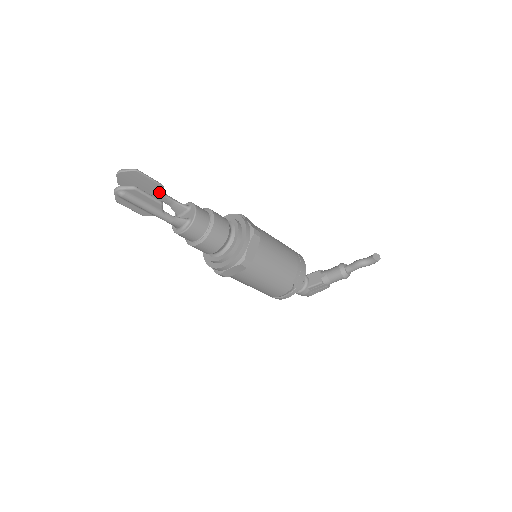
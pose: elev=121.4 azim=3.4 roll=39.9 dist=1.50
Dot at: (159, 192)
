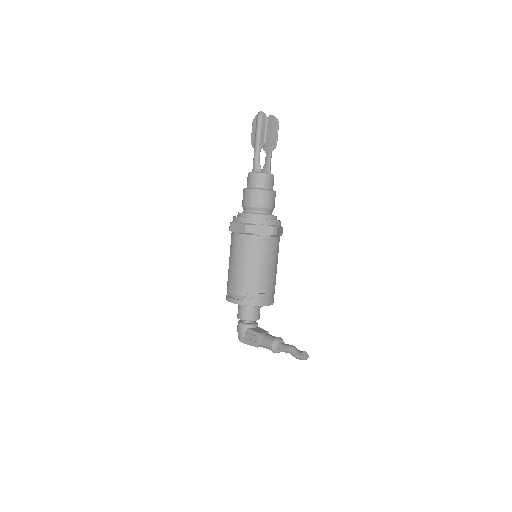
Dot at: (271, 147)
